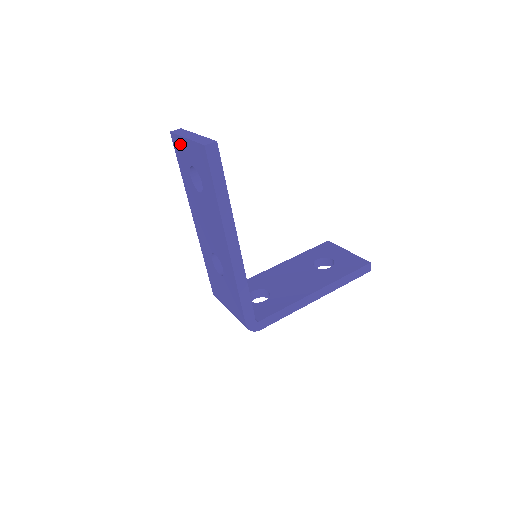
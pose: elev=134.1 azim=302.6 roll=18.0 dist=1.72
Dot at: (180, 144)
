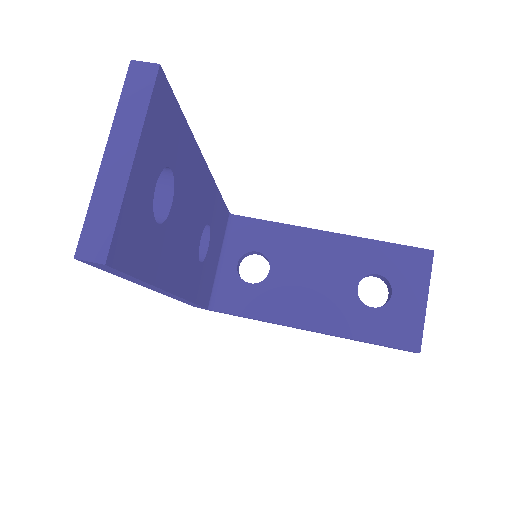
Dot at: occluded
